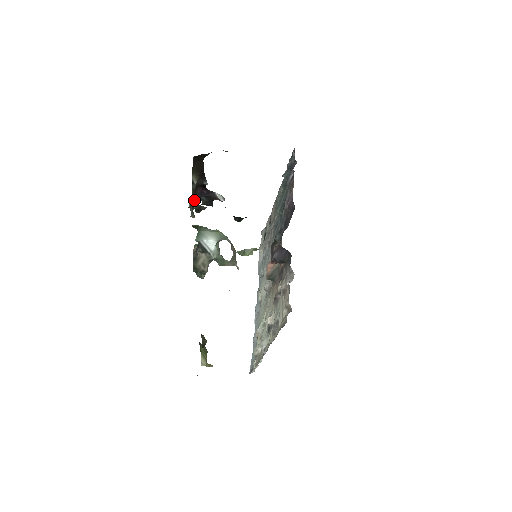
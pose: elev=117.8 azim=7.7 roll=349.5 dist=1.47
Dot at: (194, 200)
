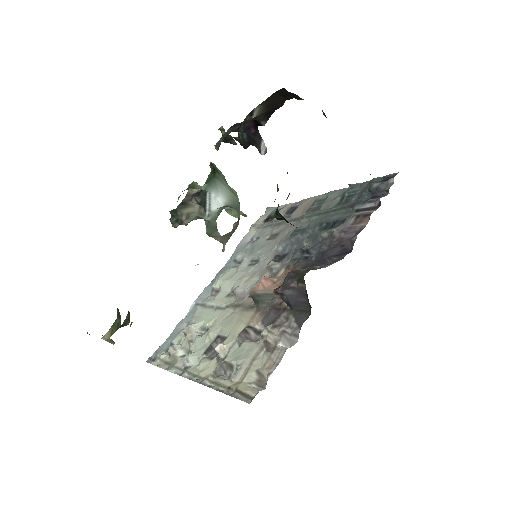
Dot at: (233, 130)
